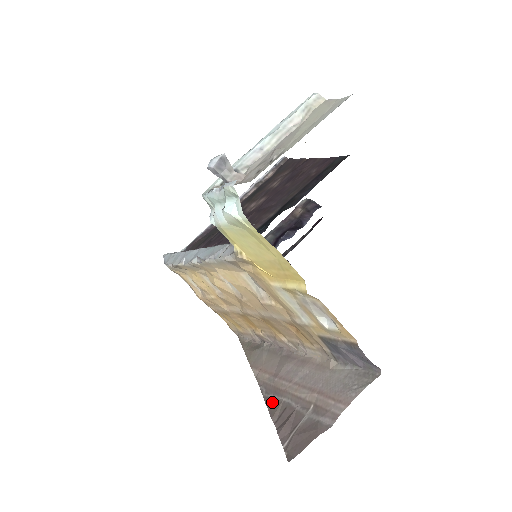
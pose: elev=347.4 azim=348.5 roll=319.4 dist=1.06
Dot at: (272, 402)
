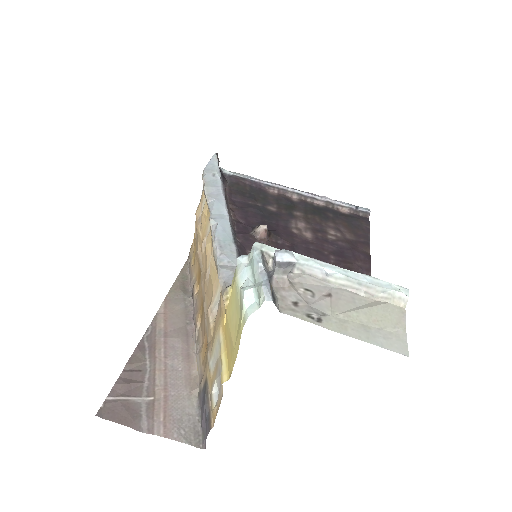
Dot at: (141, 352)
